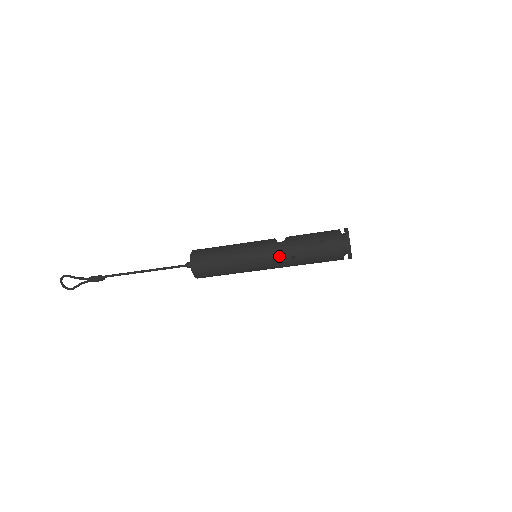
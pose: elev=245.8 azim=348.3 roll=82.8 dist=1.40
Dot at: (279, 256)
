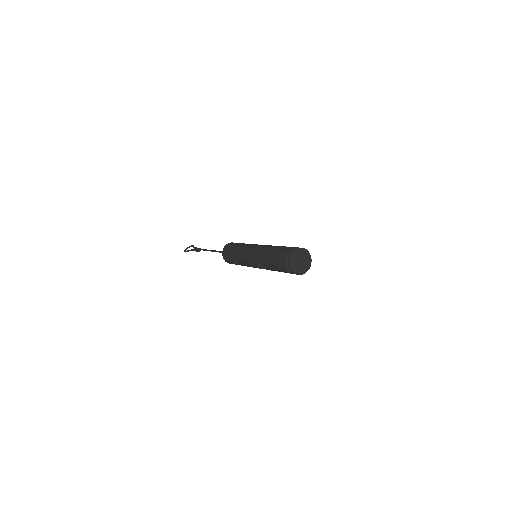
Dot at: (263, 246)
